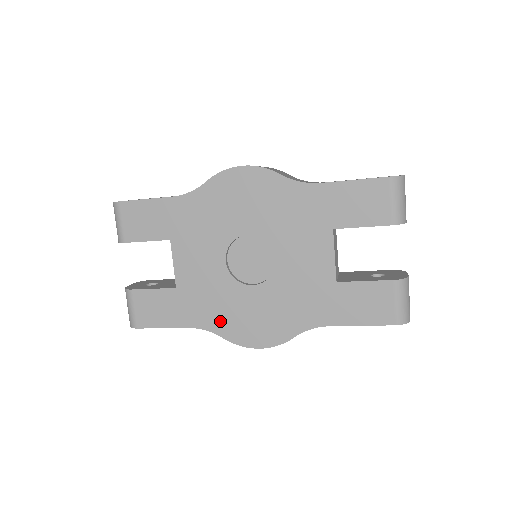
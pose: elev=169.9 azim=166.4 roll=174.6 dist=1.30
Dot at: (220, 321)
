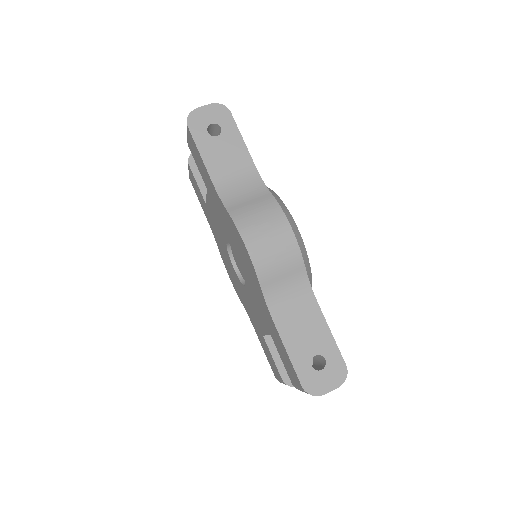
Dot at: (219, 245)
